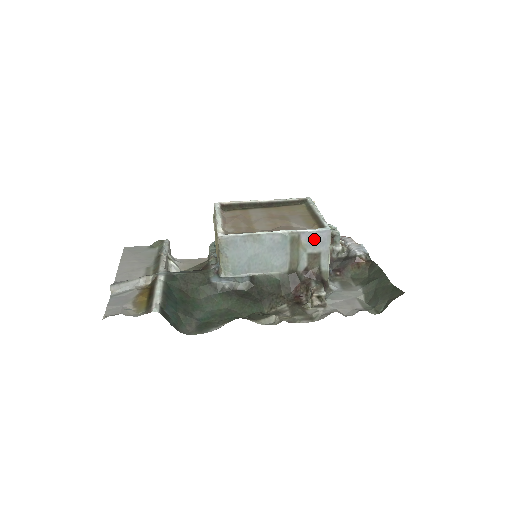
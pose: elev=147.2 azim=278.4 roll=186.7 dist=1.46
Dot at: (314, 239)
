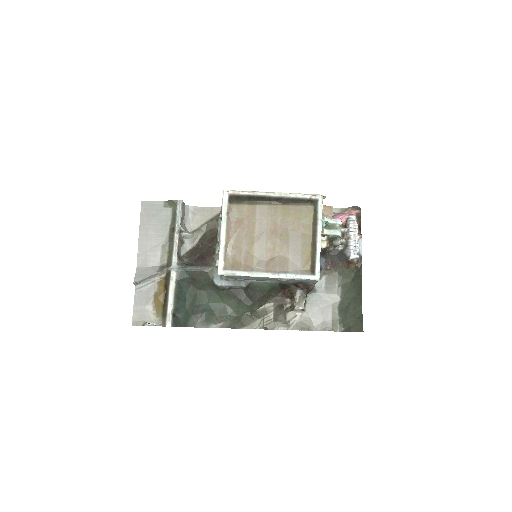
Dot at: (303, 280)
